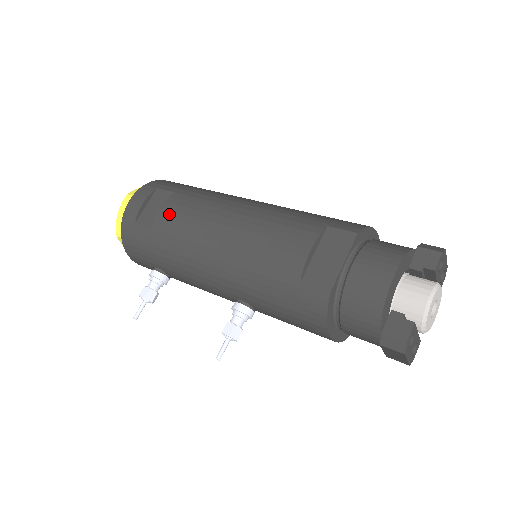
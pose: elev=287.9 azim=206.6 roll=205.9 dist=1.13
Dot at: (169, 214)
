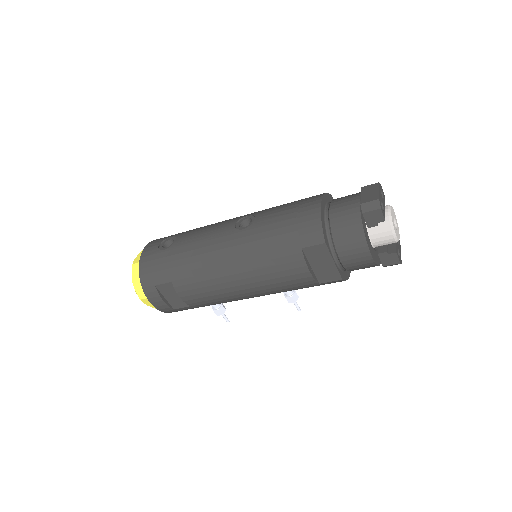
Dot at: (192, 298)
